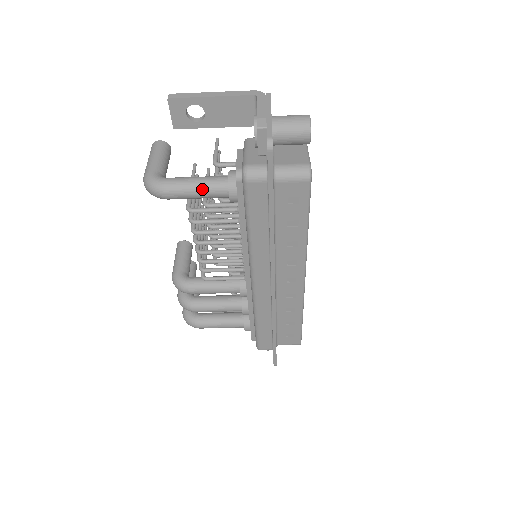
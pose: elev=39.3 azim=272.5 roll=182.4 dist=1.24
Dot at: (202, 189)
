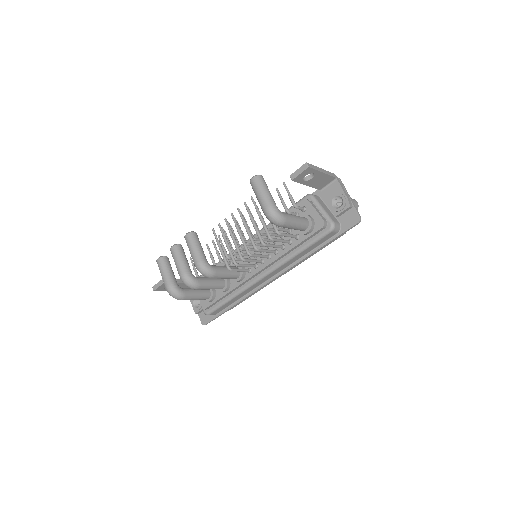
Dot at: (299, 225)
